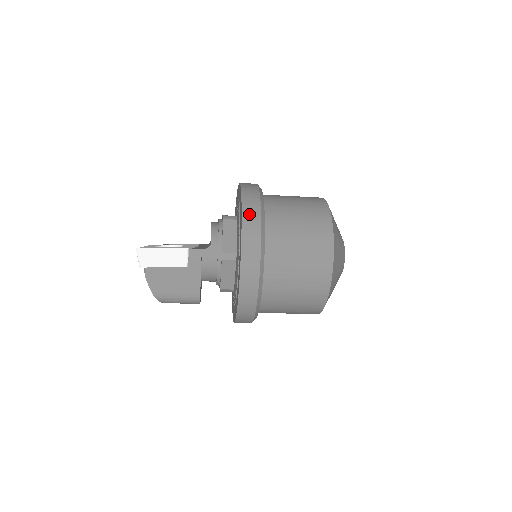
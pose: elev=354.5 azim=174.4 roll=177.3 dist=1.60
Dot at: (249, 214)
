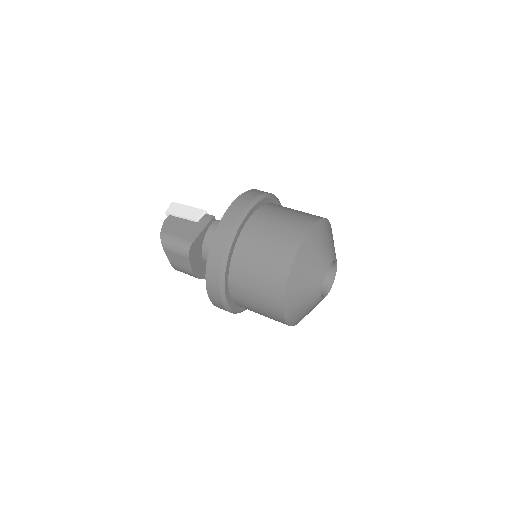
Dot at: occluded
